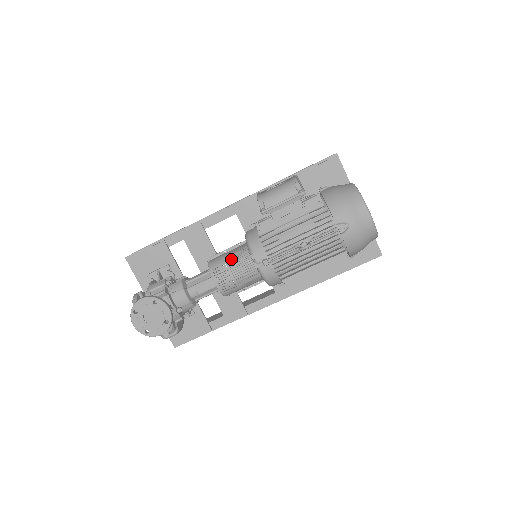
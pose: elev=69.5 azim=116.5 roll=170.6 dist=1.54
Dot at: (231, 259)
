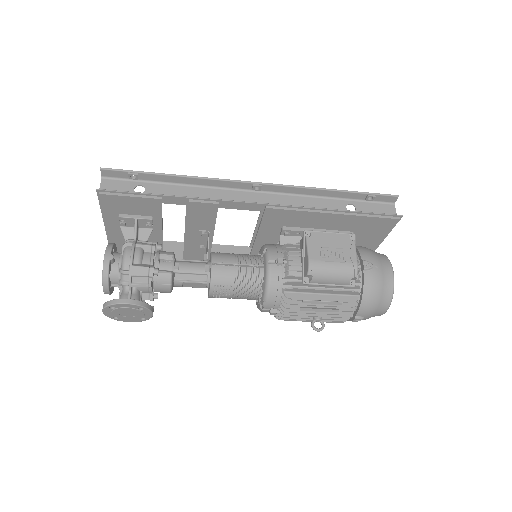
Dot at: (239, 284)
